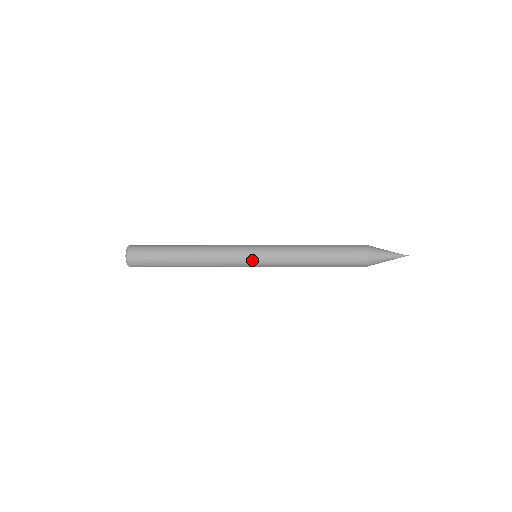
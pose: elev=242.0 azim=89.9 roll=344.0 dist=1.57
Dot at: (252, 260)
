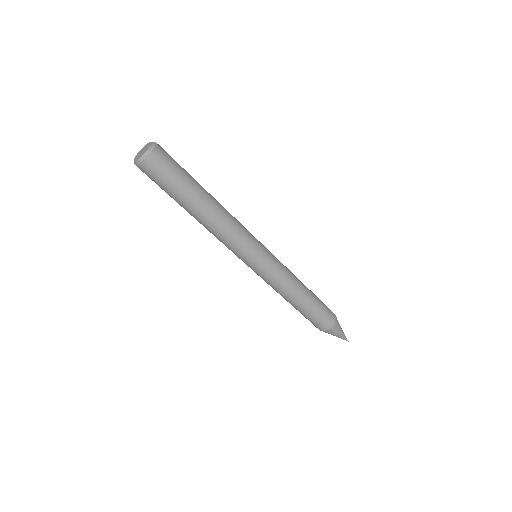
Dot at: (246, 263)
